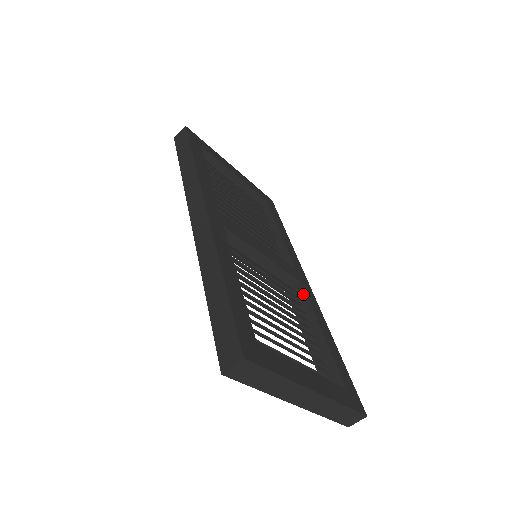
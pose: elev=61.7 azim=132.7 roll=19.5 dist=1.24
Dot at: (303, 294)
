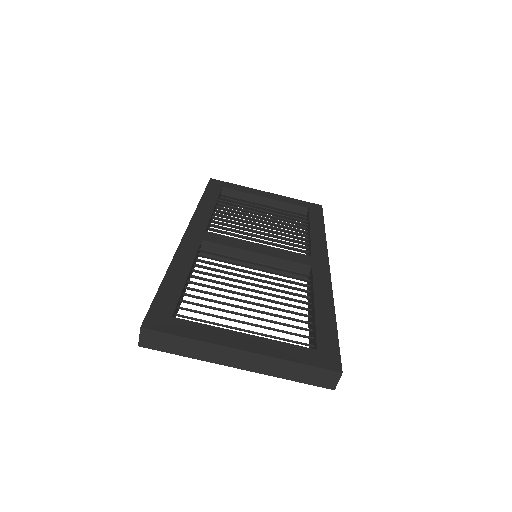
Dot at: (311, 276)
